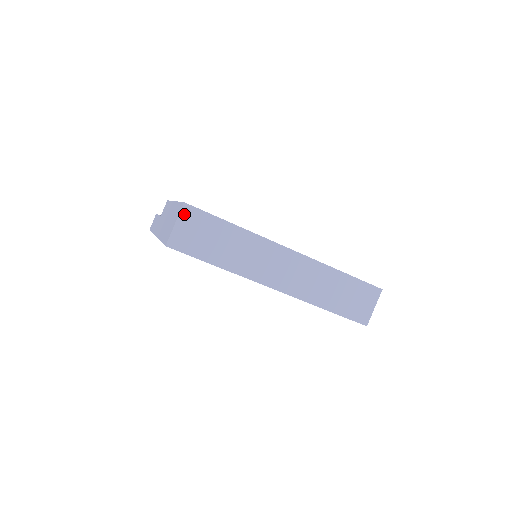
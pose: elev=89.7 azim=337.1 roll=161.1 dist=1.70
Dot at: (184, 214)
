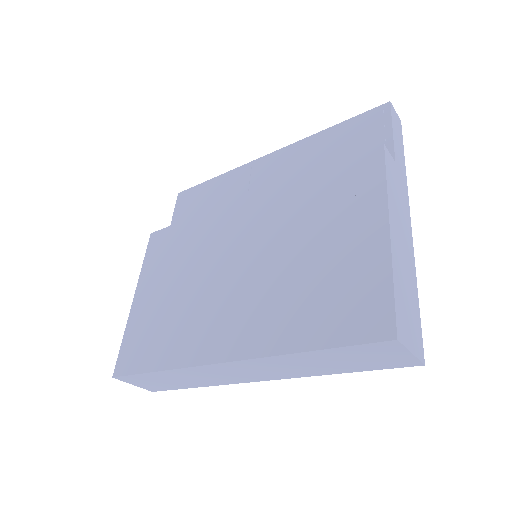
Dot at: (125, 380)
